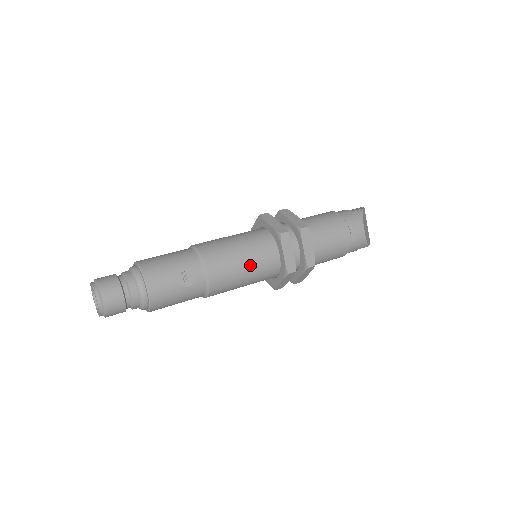
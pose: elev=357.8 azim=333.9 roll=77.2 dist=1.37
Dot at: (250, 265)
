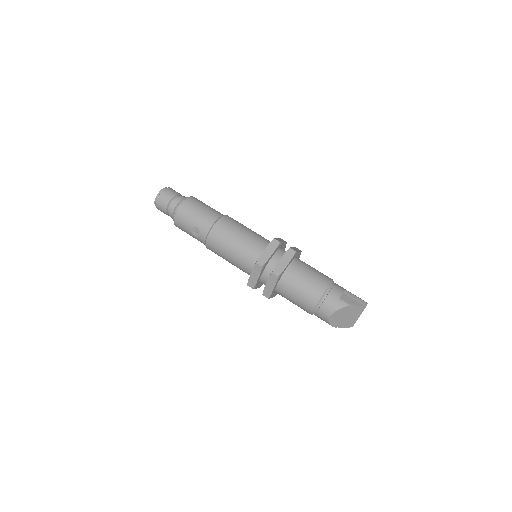
Dot at: (233, 259)
